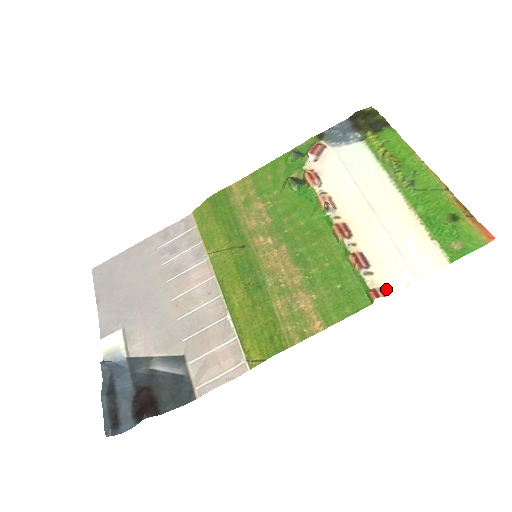
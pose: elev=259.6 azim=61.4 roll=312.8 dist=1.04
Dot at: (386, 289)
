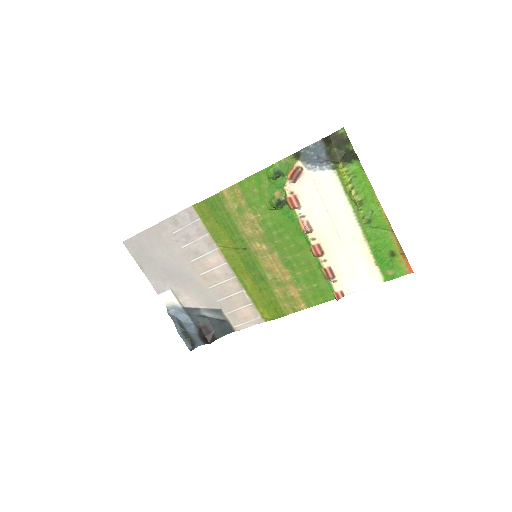
Dot at: (344, 291)
